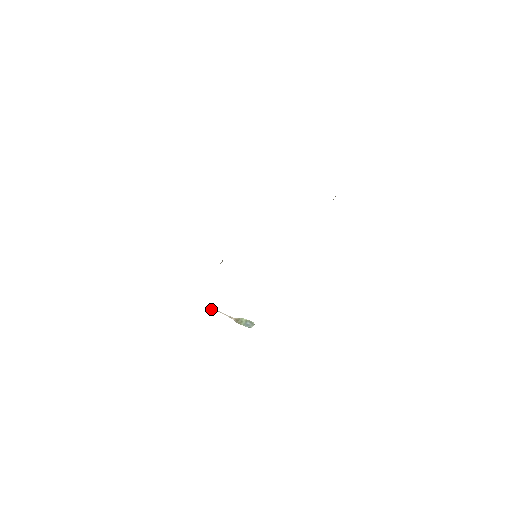
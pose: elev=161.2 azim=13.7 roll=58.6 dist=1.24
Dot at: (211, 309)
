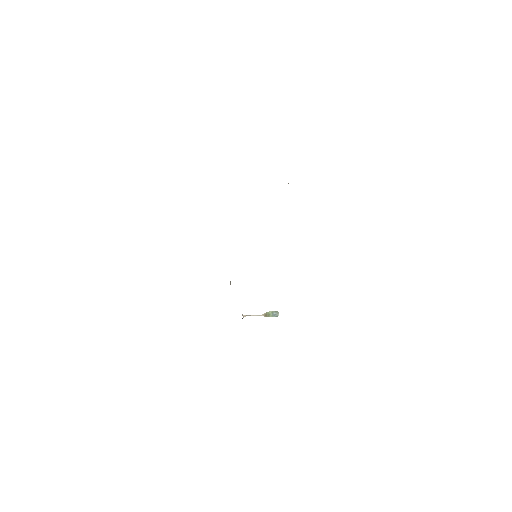
Dot at: (244, 316)
